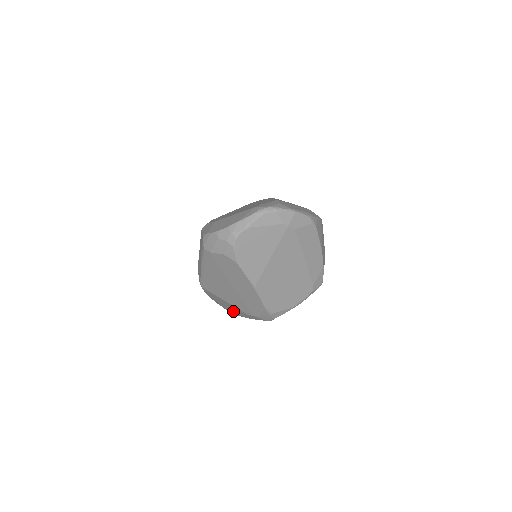
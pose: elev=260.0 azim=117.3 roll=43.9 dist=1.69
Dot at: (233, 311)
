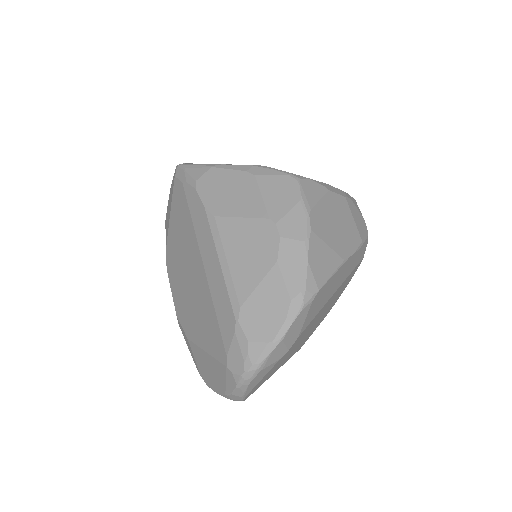
Dot at: occluded
